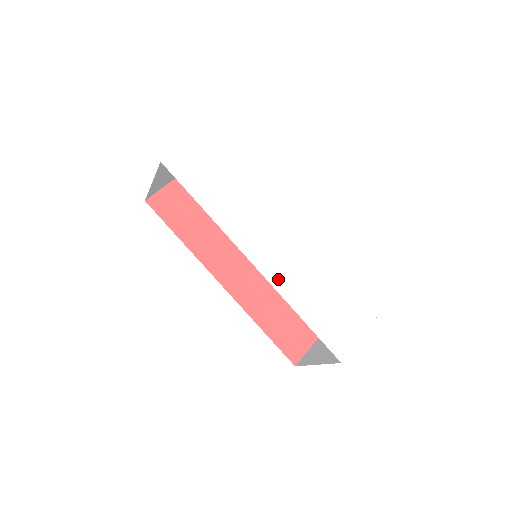
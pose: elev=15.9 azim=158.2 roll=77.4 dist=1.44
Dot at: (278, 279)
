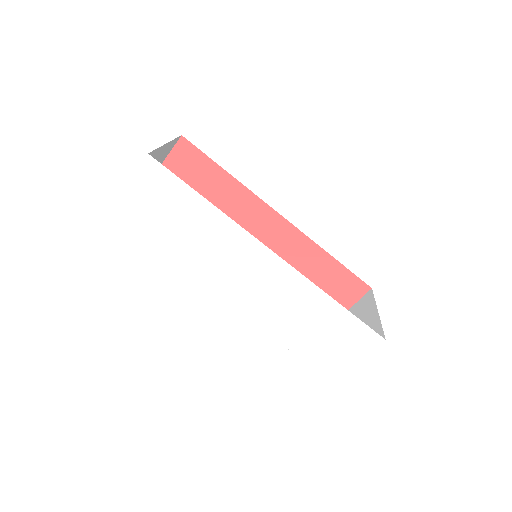
Dot at: (257, 314)
